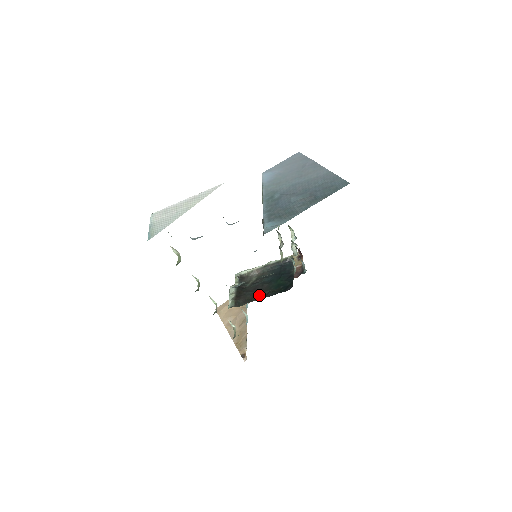
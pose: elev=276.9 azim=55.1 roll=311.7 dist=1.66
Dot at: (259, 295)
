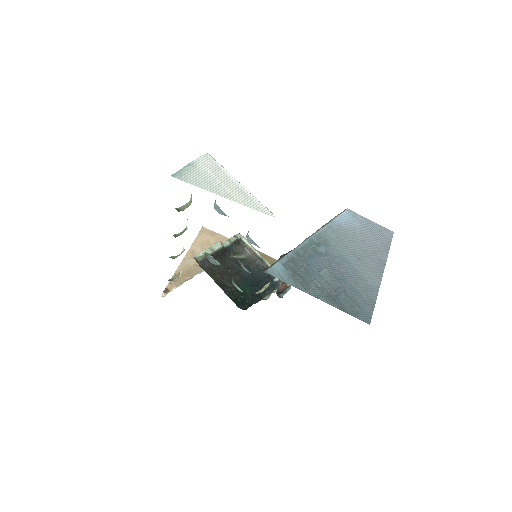
Dot at: (223, 279)
